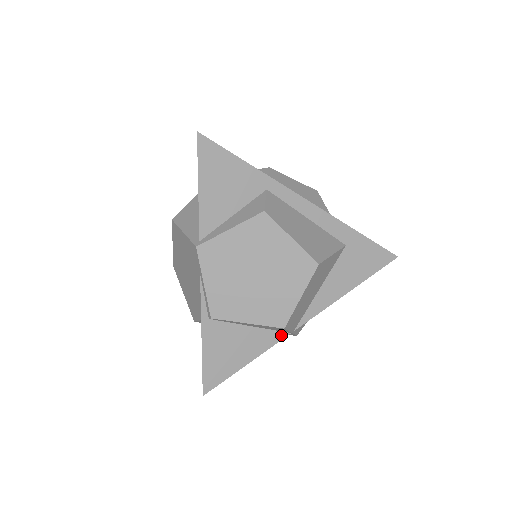
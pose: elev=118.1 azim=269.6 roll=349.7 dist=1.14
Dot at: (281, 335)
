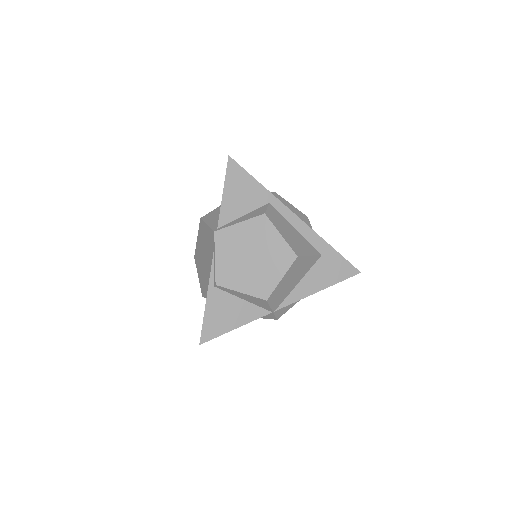
Dot at: (265, 312)
